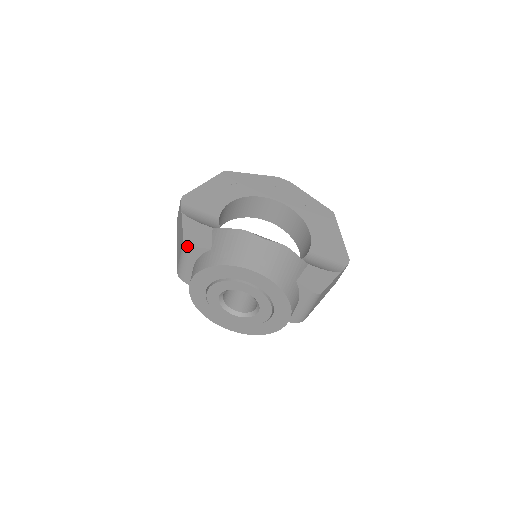
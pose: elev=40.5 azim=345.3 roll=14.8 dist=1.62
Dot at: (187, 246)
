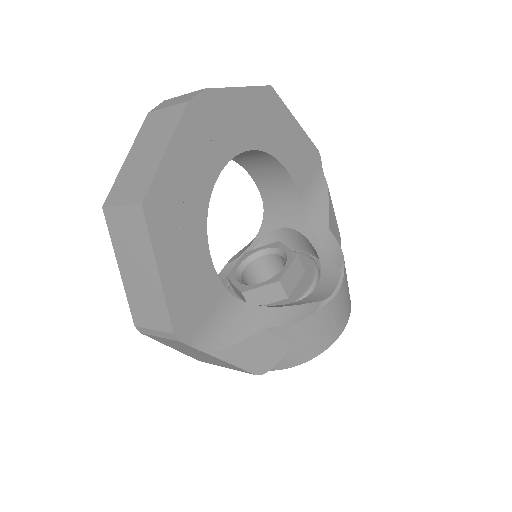
Dot at: (263, 373)
